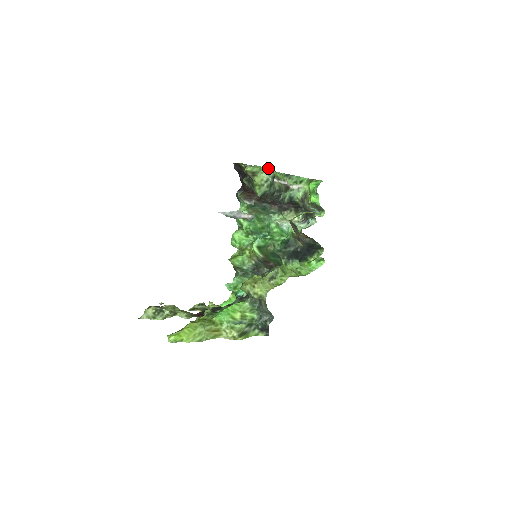
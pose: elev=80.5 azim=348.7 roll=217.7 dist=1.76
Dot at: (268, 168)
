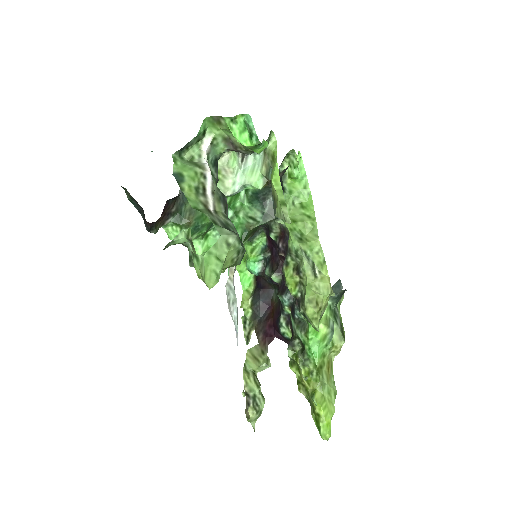
Dot at: (219, 240)
